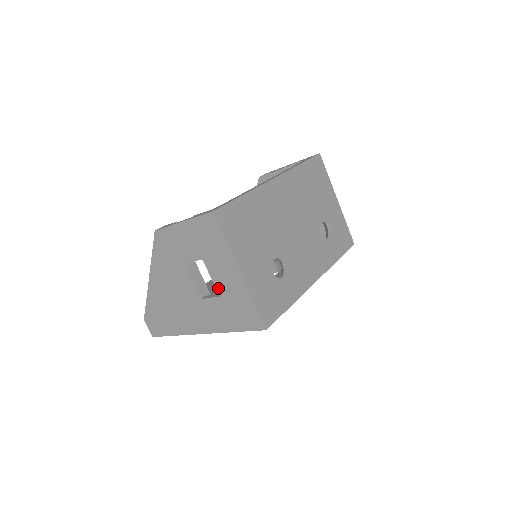
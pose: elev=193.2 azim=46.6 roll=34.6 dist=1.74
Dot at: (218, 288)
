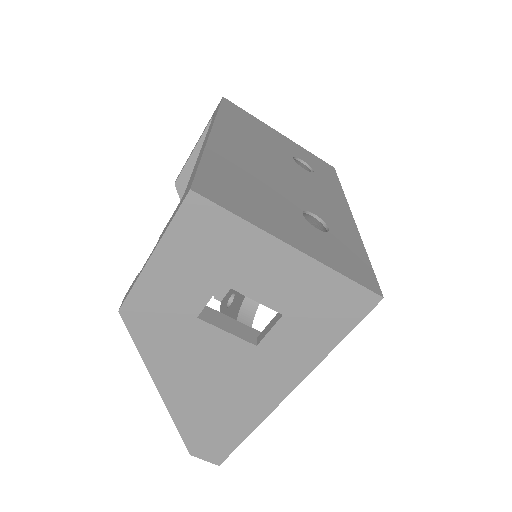
Dot at: (273, 305)
